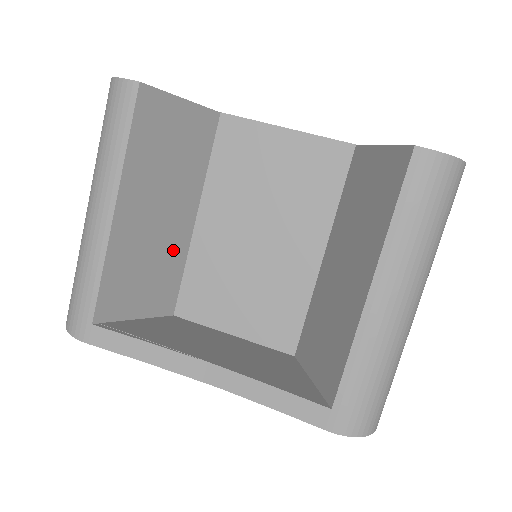
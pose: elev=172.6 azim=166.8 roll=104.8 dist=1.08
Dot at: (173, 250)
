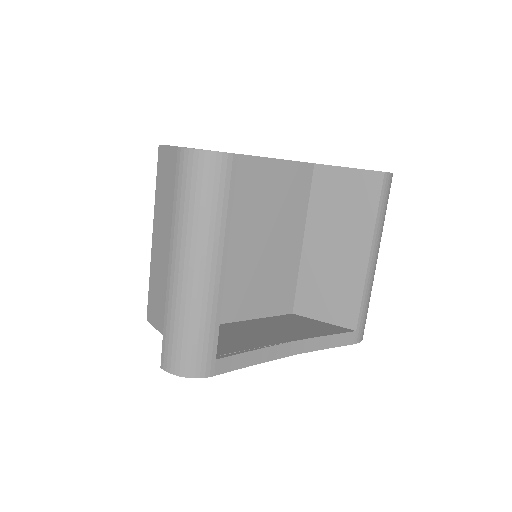
Dot at: occluded
